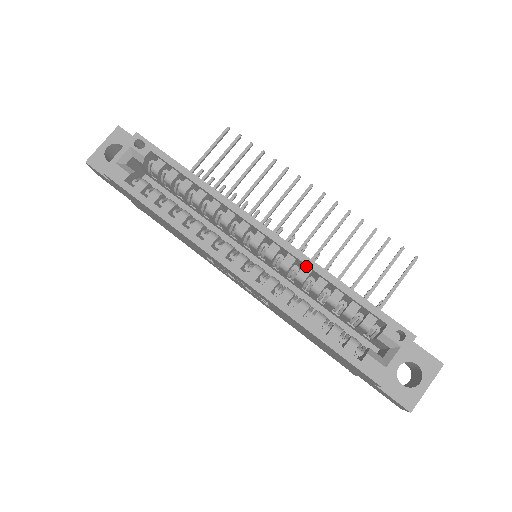
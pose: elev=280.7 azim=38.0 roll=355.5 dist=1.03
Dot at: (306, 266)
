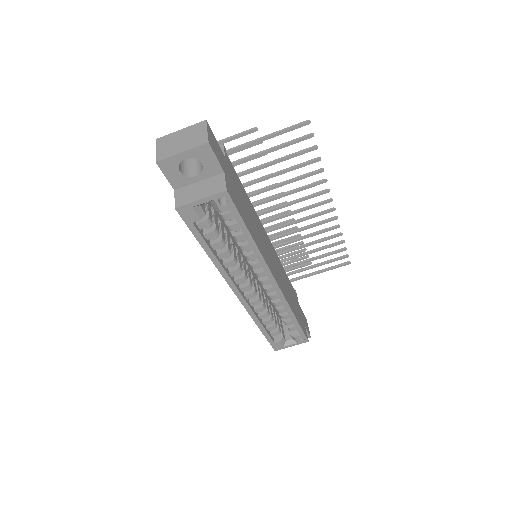
Dot at: (283, 303)
